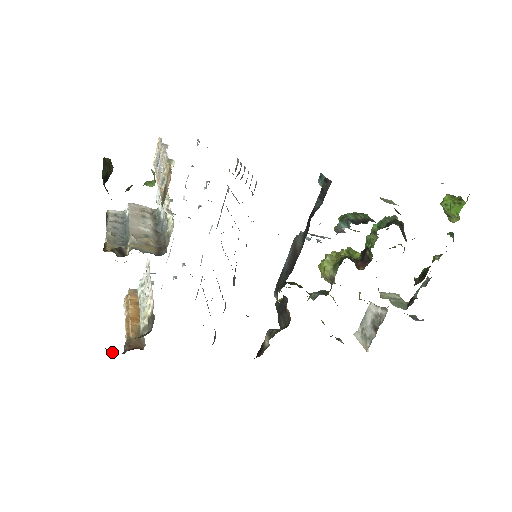
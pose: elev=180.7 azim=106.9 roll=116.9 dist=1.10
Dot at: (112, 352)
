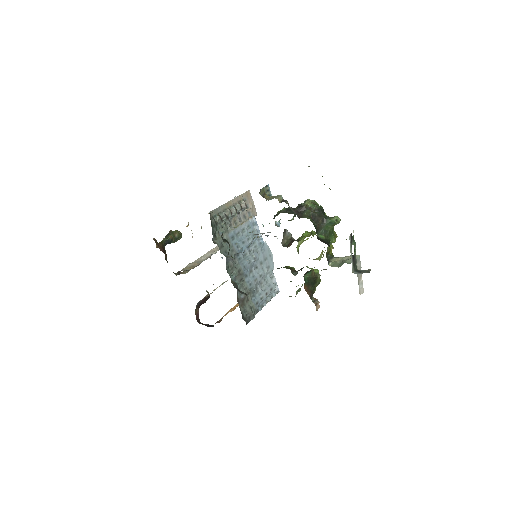
Dot at: (210, 326)
